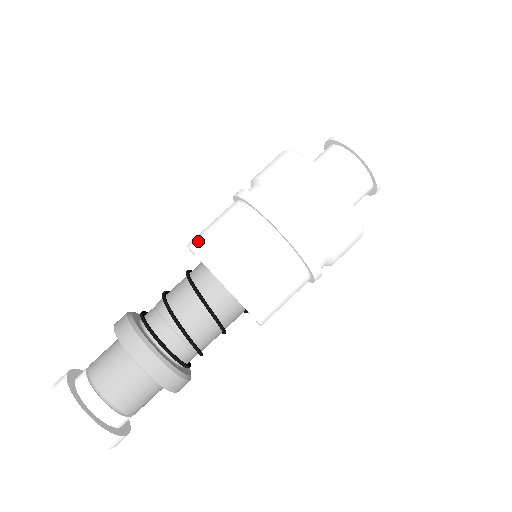
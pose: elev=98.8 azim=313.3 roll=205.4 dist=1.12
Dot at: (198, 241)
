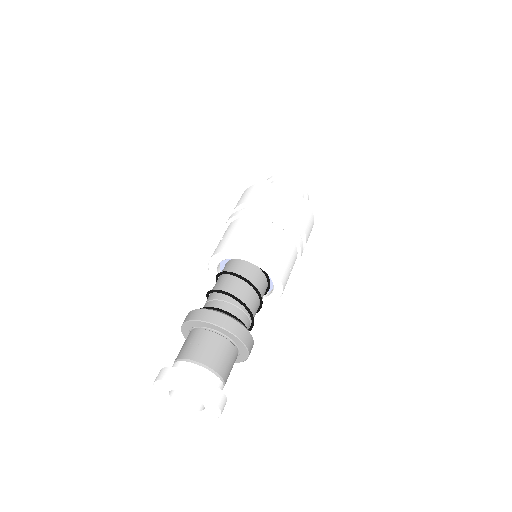
Dot at: (228, 245)
